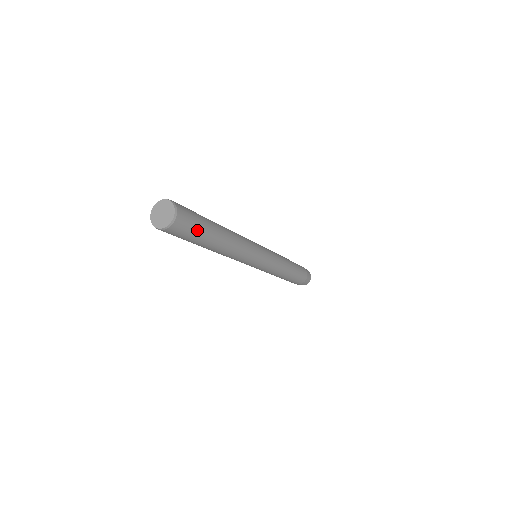
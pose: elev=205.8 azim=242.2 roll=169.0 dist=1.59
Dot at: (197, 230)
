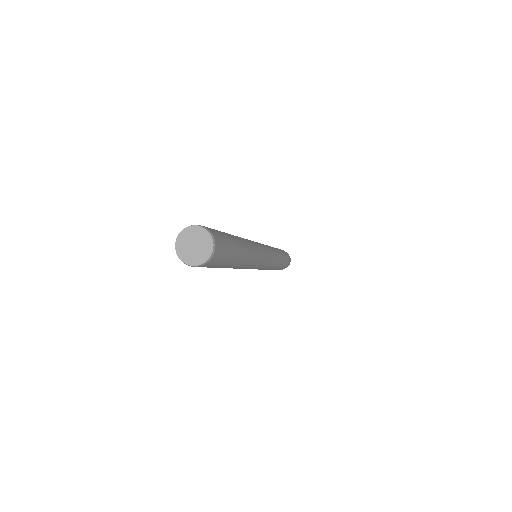
Dot at: (229, 253)
